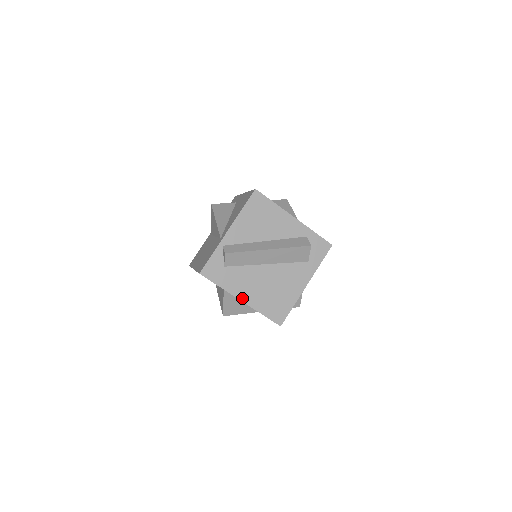
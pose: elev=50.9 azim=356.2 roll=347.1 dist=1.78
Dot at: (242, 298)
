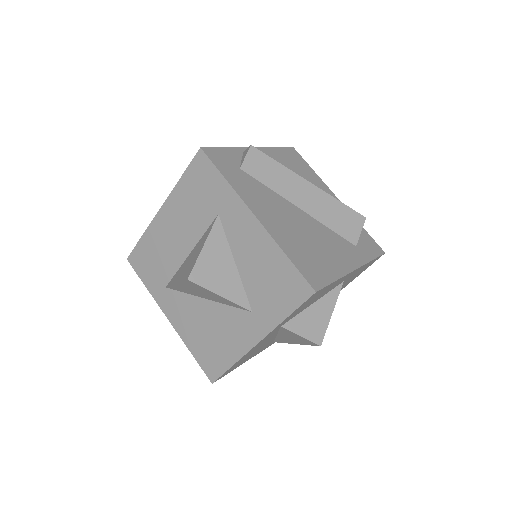
Dot at: (257, 215)
